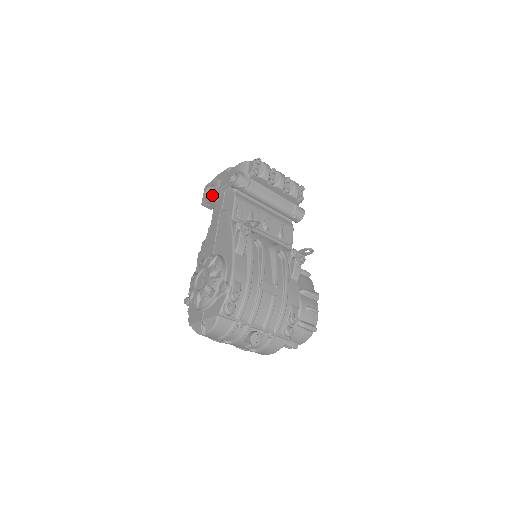
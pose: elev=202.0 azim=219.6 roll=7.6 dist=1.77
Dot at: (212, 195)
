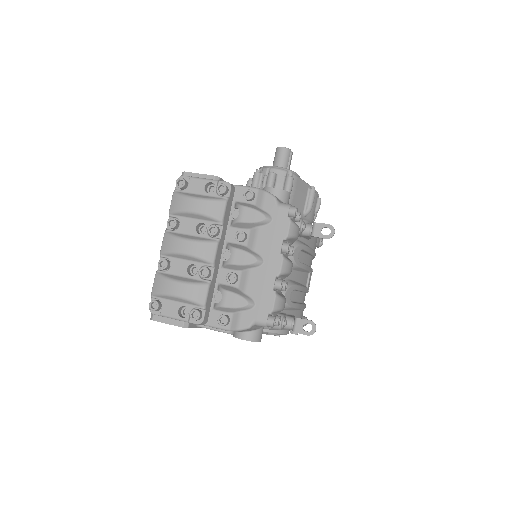
Dot at: occluded
